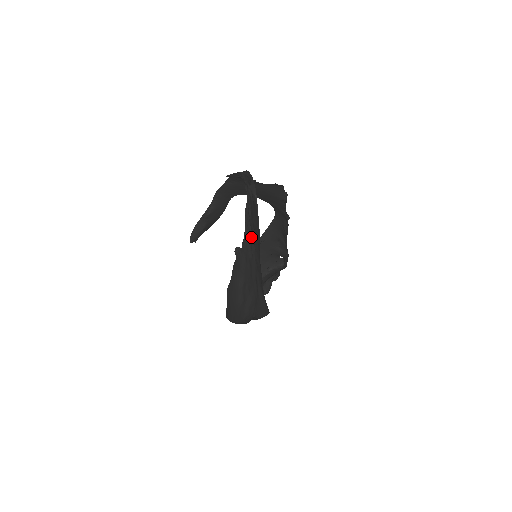
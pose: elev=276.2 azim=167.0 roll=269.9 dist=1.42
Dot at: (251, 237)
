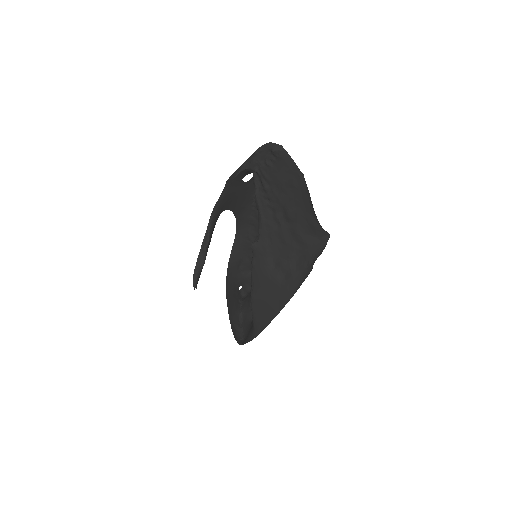
Dot at: (273, 208)
